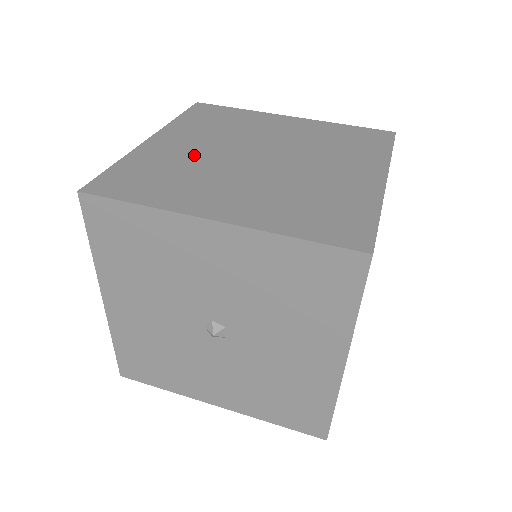
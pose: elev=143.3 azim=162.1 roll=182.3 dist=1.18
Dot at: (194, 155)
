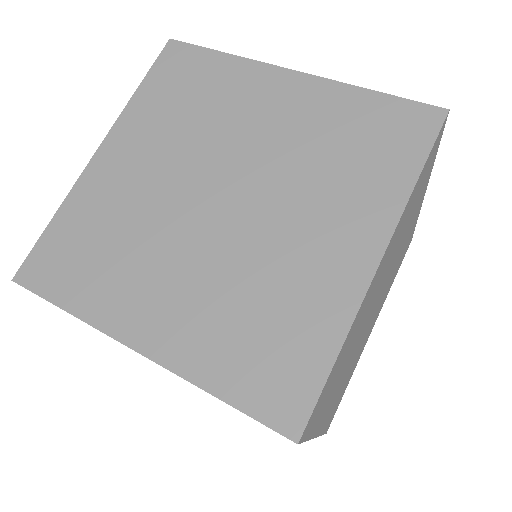
Dot at: (140, 196)
